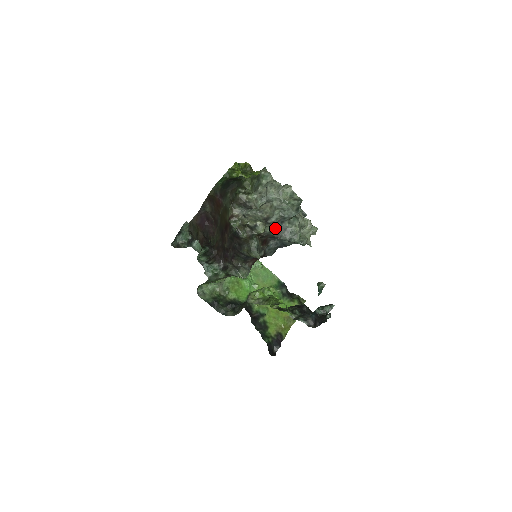
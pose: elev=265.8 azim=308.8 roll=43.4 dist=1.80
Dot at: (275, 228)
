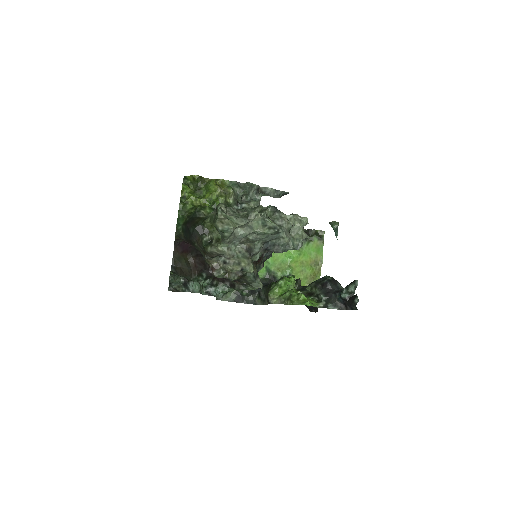
Dot at: (263, 250)
